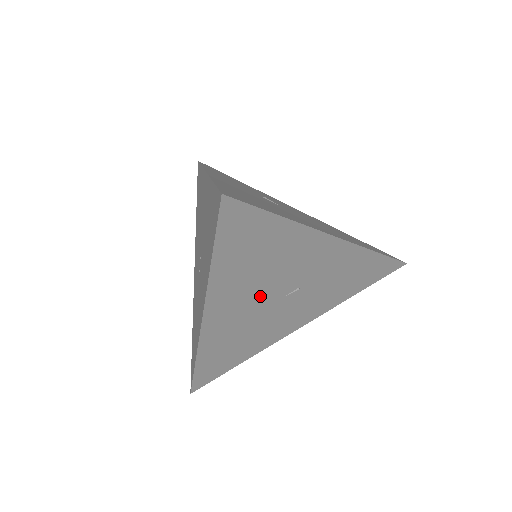
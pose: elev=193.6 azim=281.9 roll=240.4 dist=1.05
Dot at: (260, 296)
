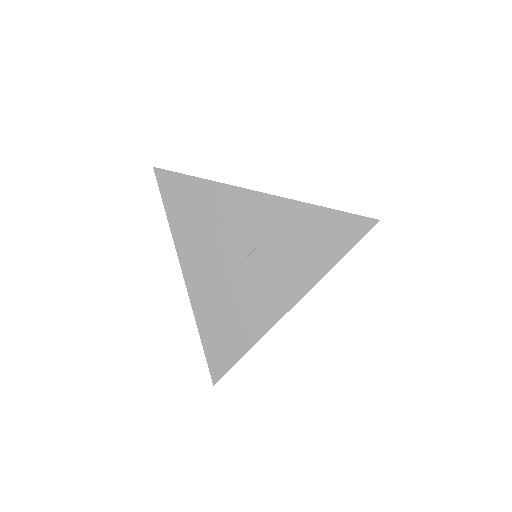
Dot at: (222, 255)
